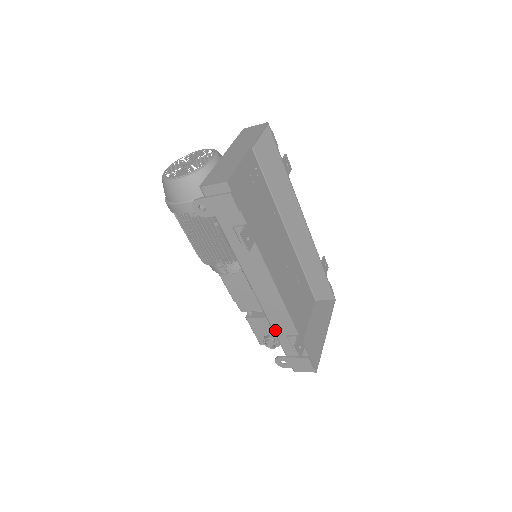
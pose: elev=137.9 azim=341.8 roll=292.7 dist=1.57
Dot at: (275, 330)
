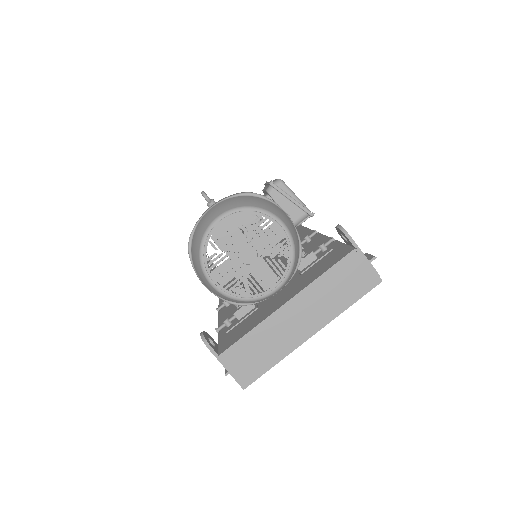
Dot at: occluded
